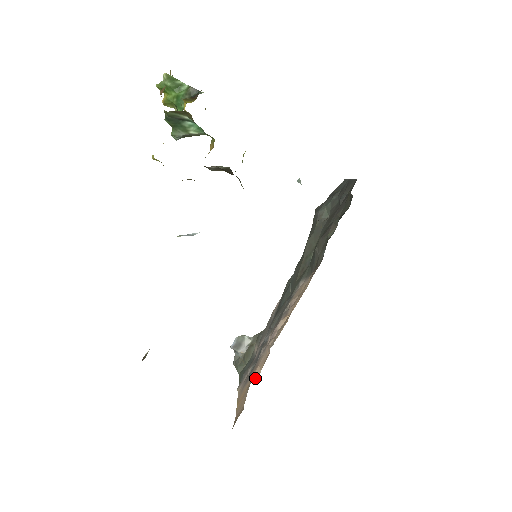
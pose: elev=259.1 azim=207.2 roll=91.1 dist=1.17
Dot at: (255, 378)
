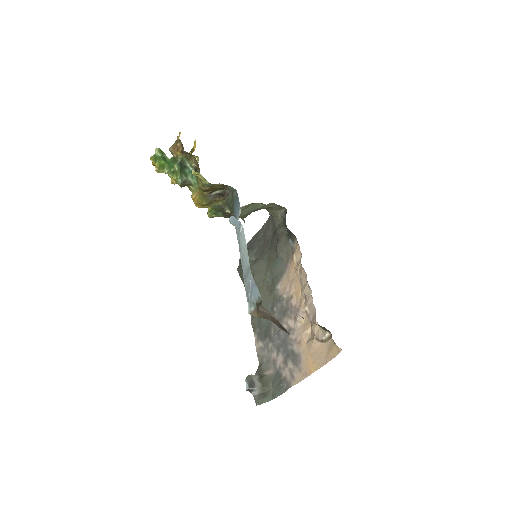
Dot at: (310, 338)
